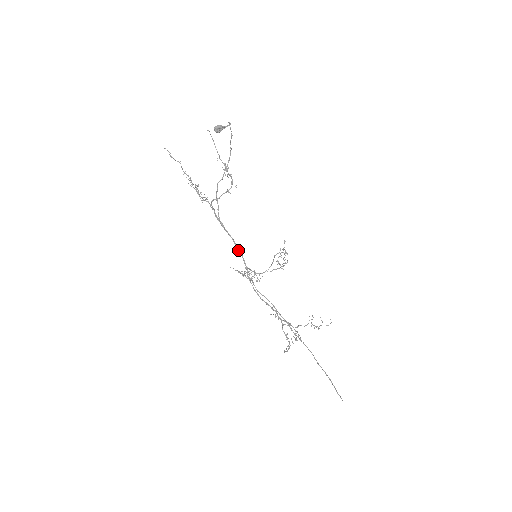
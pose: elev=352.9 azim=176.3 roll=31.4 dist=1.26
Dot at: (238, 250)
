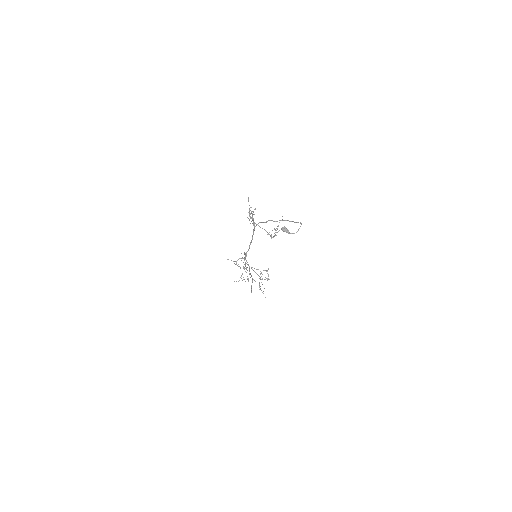
Dot at: occluded
